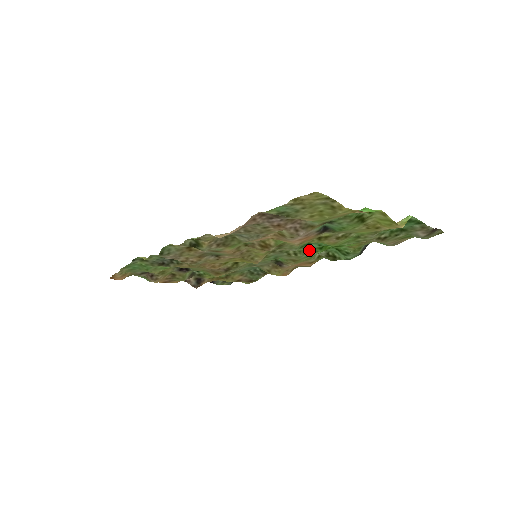
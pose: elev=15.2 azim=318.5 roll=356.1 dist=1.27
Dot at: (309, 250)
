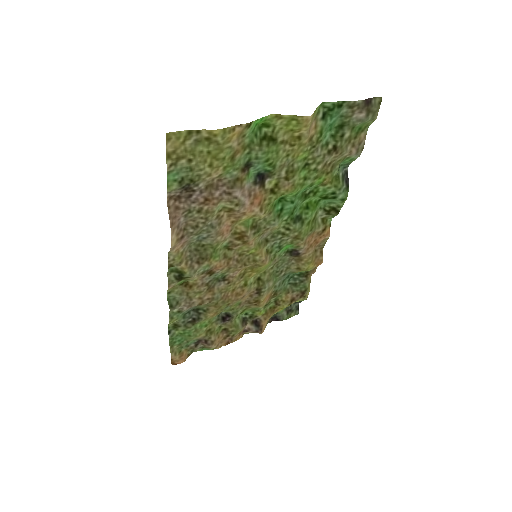
Dot at: (296, 216)
